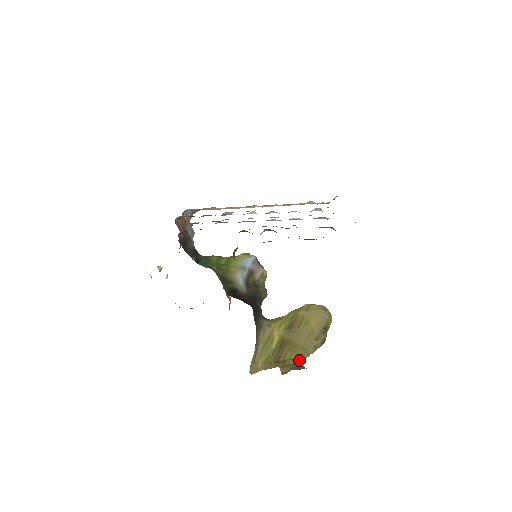
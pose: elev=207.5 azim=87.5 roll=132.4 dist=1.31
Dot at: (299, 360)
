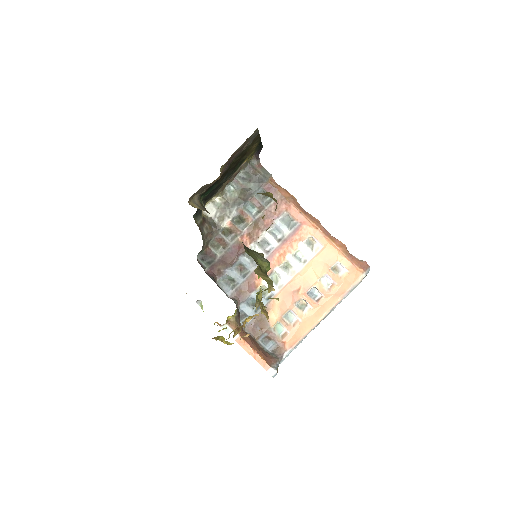
Dot at: occluded
